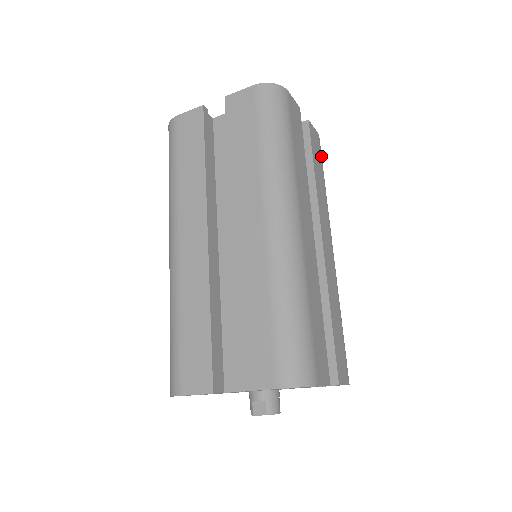
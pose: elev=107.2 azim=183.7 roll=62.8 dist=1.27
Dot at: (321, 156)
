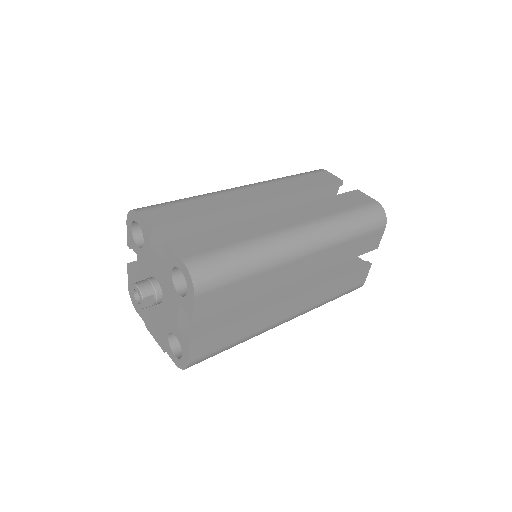
Dot at: (363, 206)
